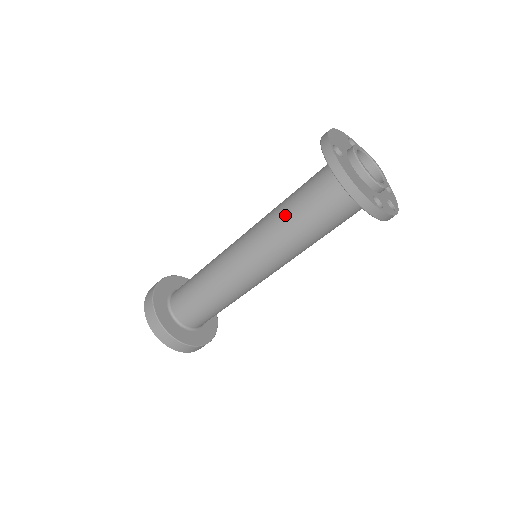
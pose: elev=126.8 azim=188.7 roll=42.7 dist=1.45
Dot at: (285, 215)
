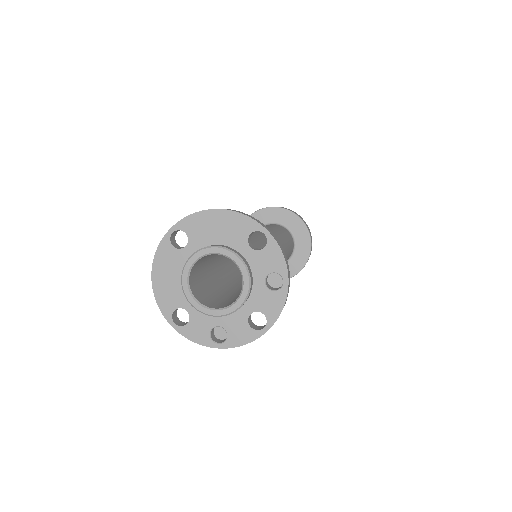
Dot at: occluded
